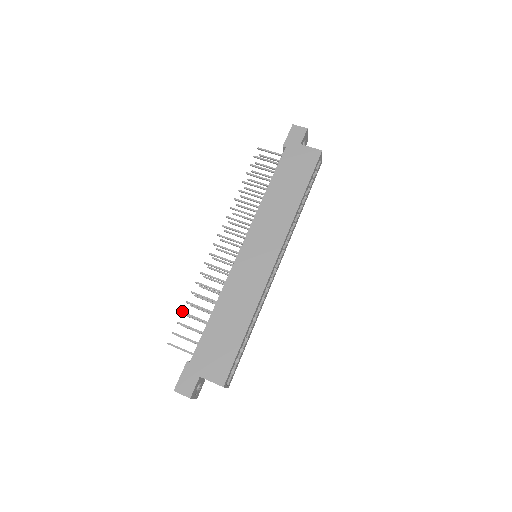
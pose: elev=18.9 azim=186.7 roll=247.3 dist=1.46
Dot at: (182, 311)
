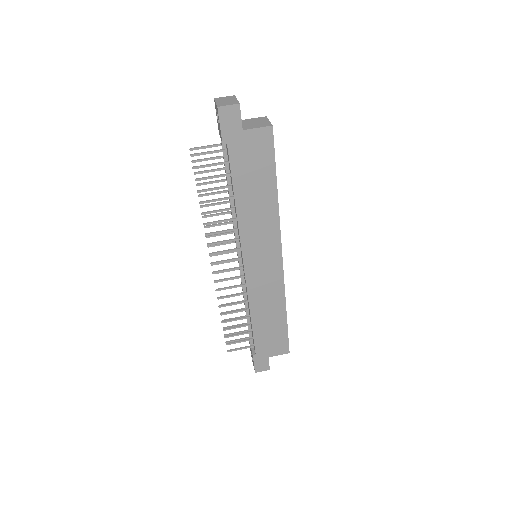
Dot at: (223, 330)
